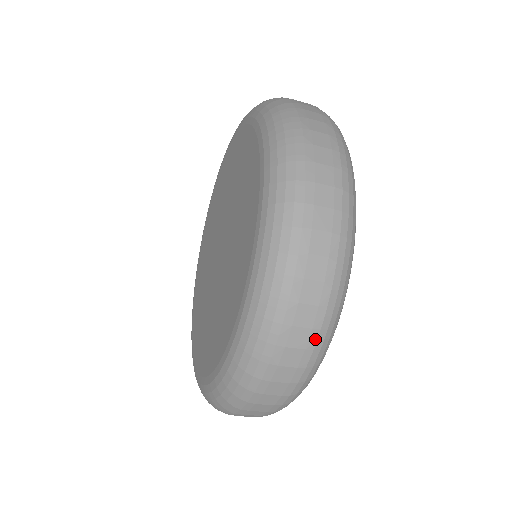
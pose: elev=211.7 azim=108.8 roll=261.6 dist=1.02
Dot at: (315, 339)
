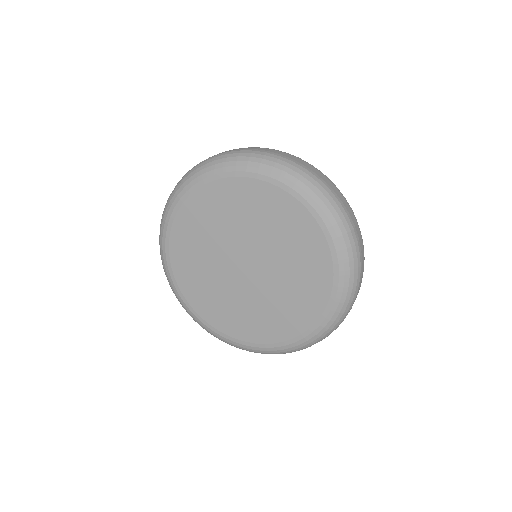
Dot at: occluded
